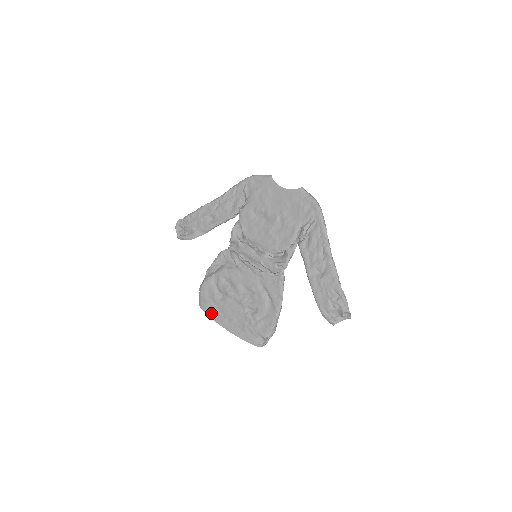
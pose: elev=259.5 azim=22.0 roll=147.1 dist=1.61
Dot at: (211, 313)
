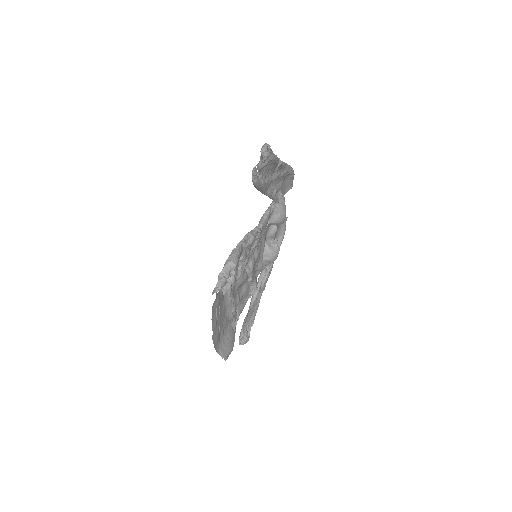
Dot at: occluded
